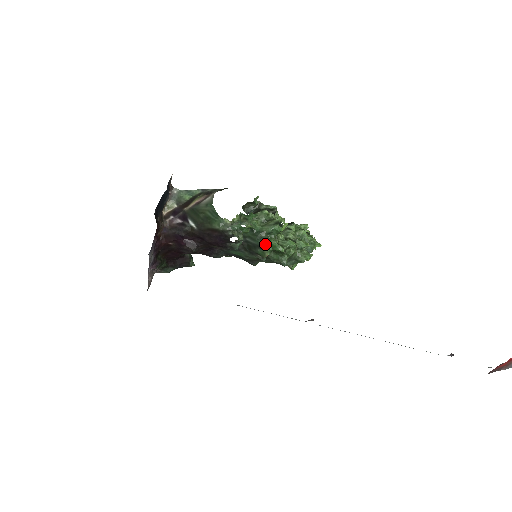
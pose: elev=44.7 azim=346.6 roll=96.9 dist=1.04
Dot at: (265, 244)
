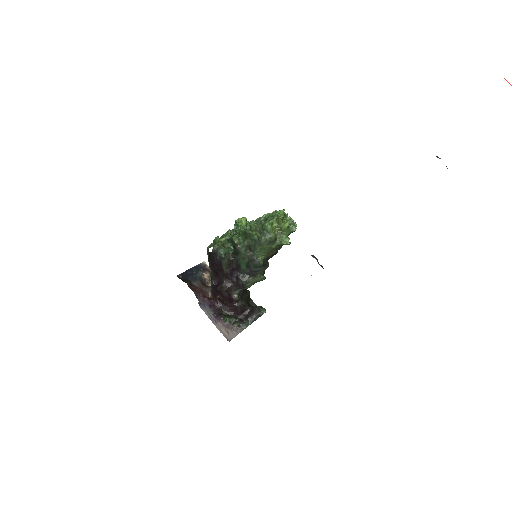
Dot at: (233, 237)
